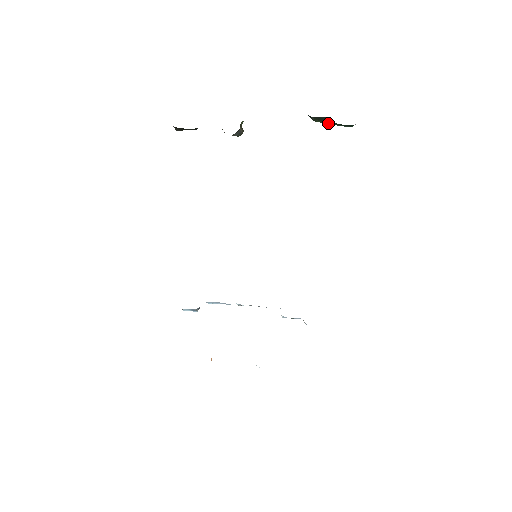
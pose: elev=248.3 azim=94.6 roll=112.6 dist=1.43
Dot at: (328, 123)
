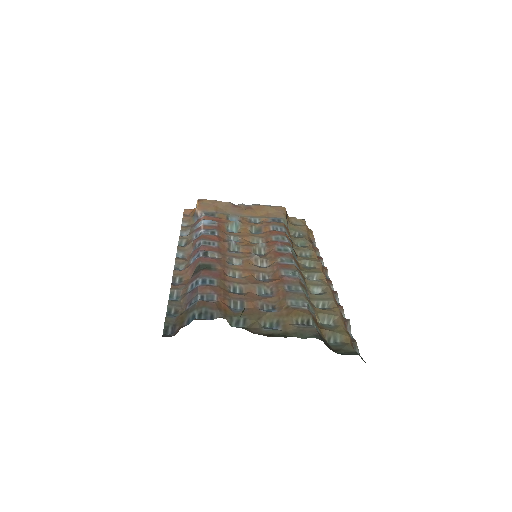
Dot at: occluded
